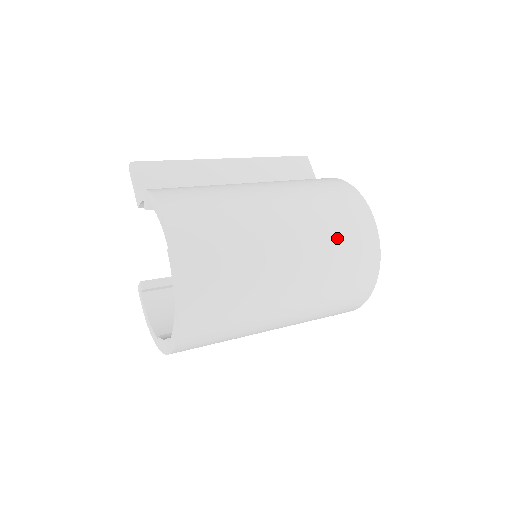
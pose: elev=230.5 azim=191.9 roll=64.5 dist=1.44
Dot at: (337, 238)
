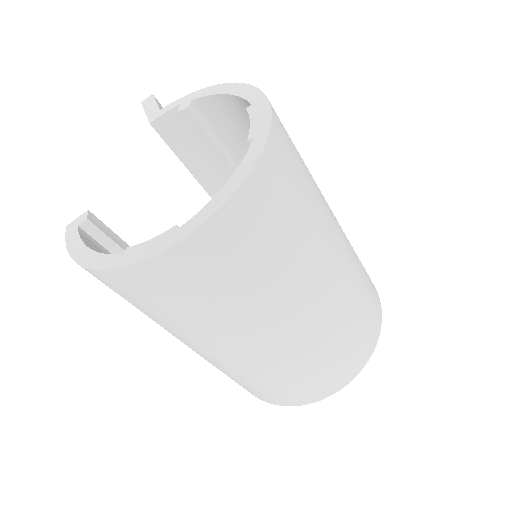
Dot at: (359, 261)
